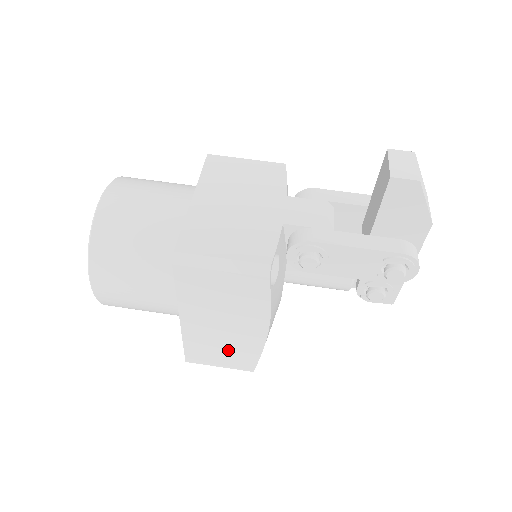
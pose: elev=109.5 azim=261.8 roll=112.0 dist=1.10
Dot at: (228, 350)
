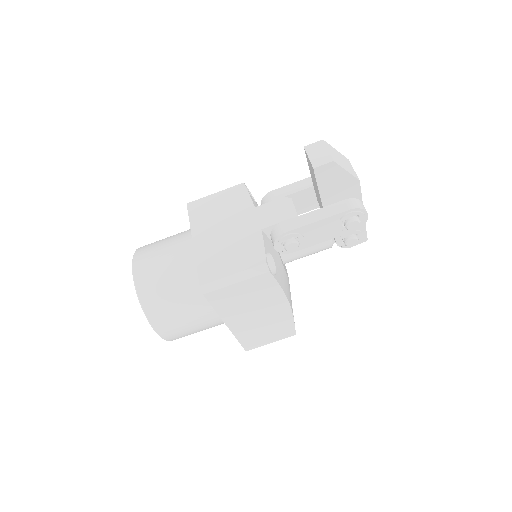
Dot at: (270, 329)
